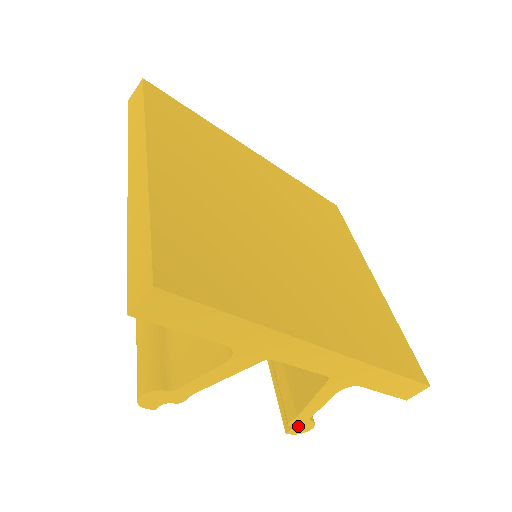
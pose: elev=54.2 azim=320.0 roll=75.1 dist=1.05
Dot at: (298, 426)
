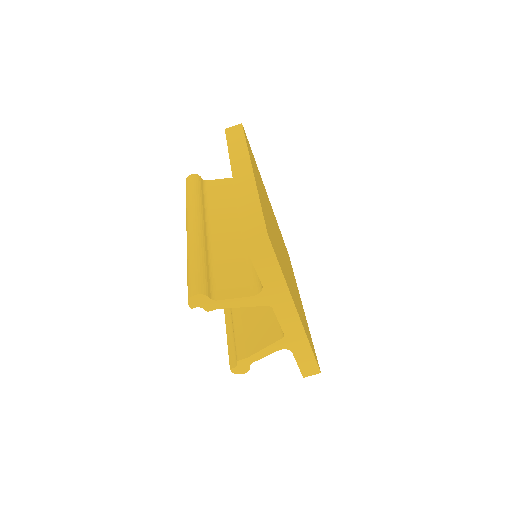
Dot at: (240, 366)
